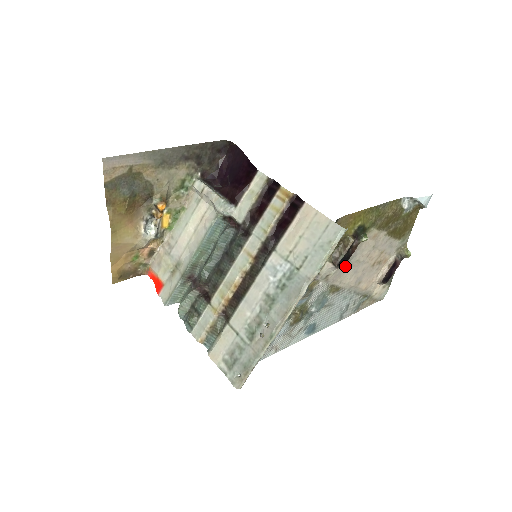
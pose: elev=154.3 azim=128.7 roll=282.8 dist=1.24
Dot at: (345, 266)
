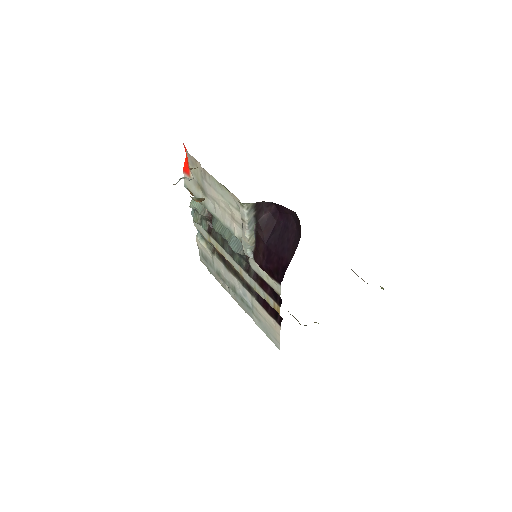
Dot at: occluded
